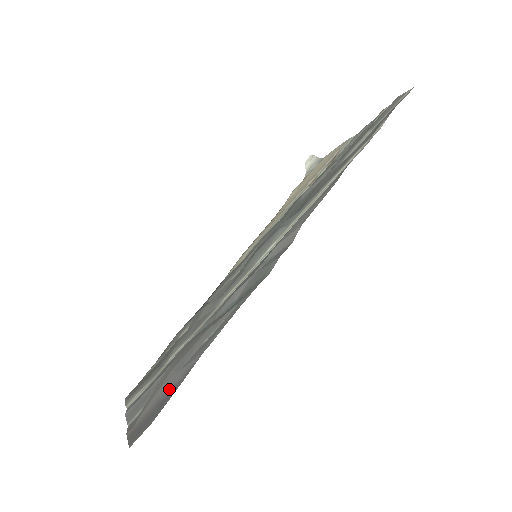
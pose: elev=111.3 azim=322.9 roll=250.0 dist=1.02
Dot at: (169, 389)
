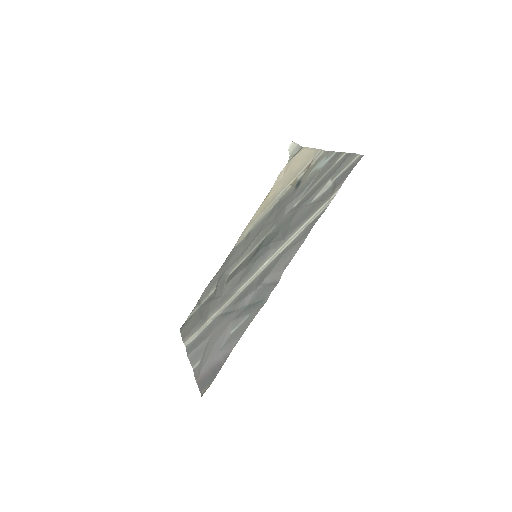
Dot at: (216, 363)
